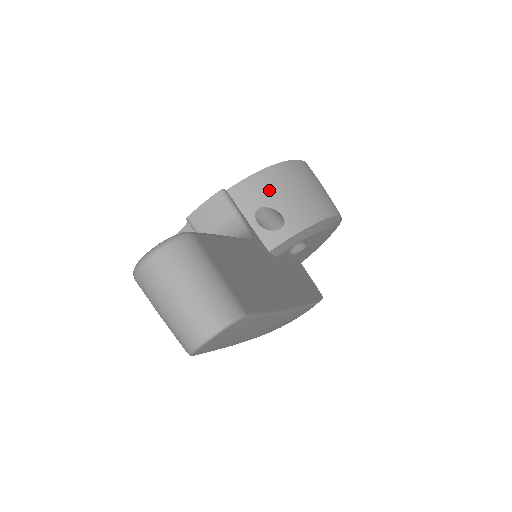
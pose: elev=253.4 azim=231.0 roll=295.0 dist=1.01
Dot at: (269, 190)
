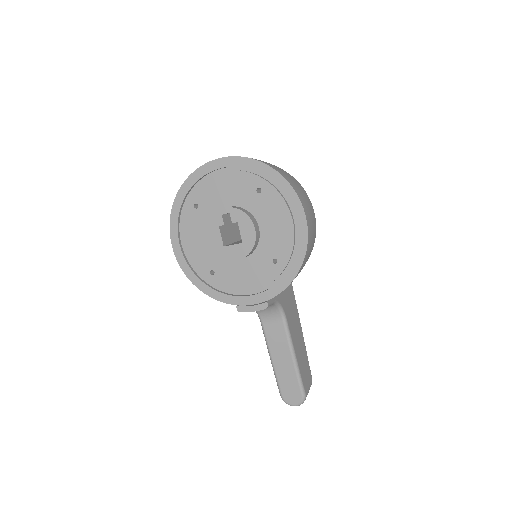
Dot at: occluded
